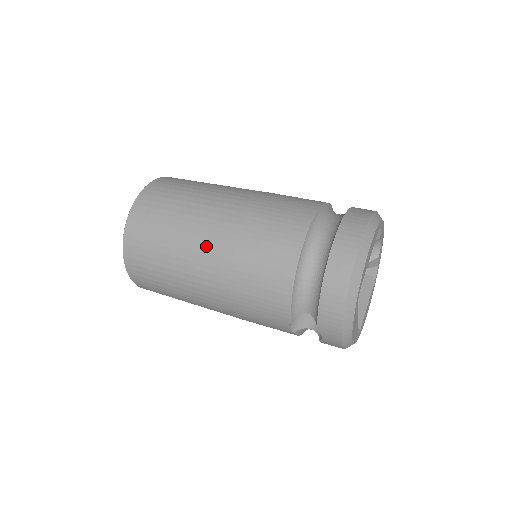
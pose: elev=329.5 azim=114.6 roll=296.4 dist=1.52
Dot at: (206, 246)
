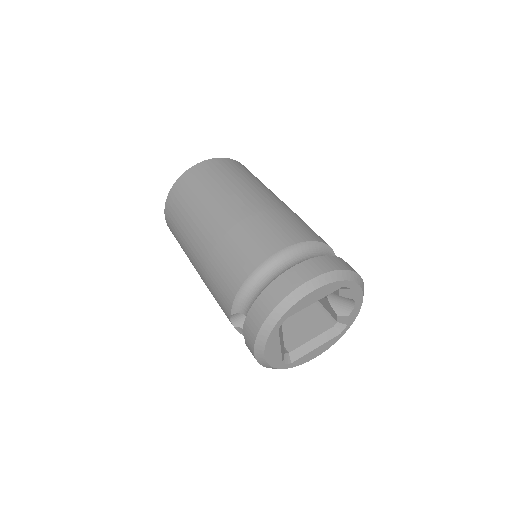
Dot at: (211, 221)
